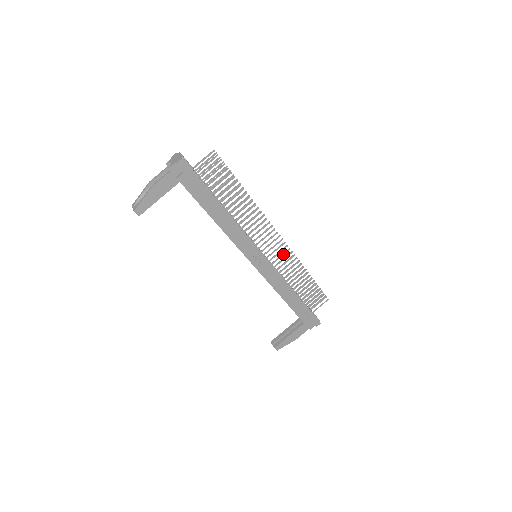
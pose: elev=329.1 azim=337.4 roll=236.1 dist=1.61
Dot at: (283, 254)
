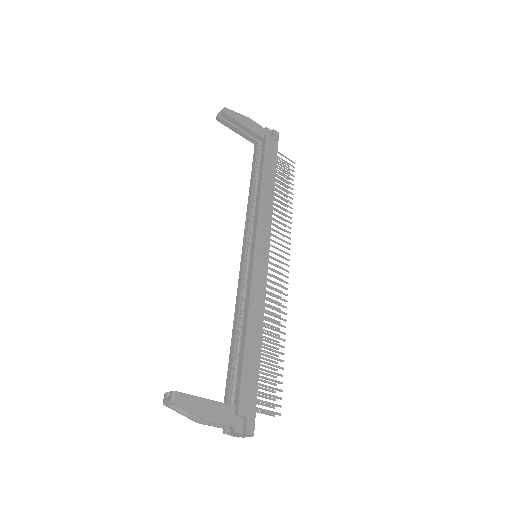
Dot at: (279, 285)
